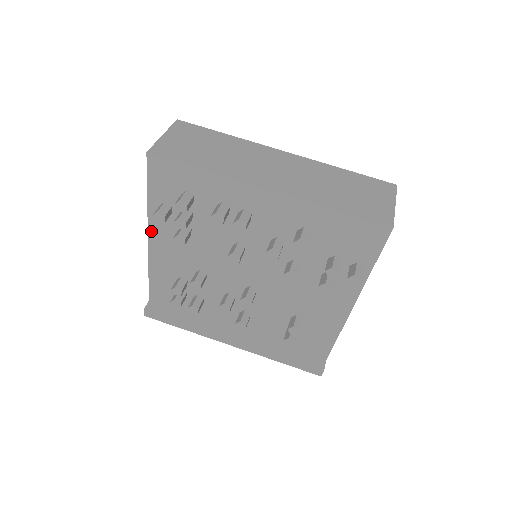
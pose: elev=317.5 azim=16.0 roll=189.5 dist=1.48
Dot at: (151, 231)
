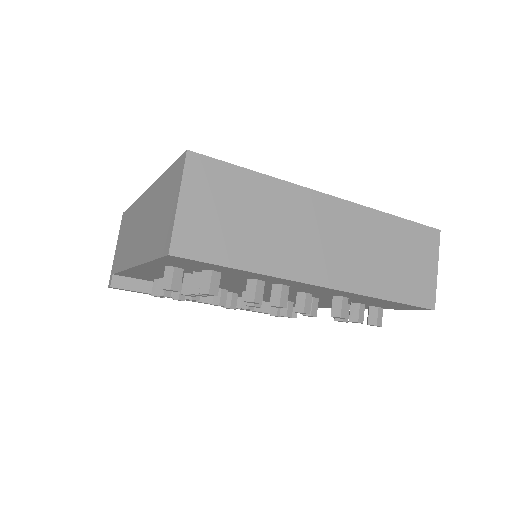
Dot at: (141, 267)
